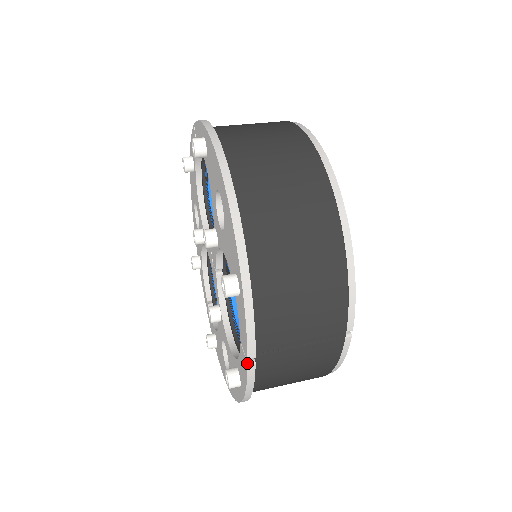
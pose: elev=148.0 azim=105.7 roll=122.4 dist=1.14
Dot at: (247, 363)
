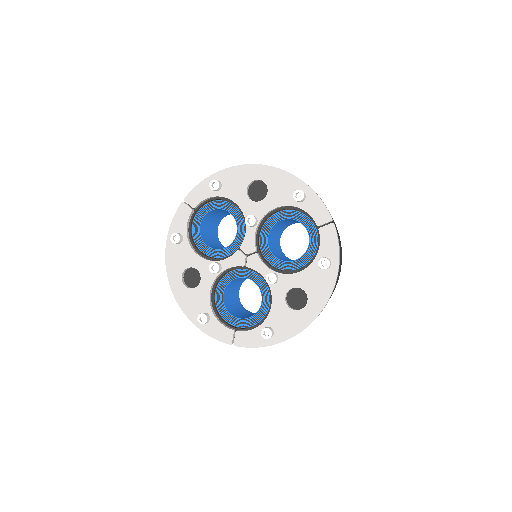
Dot at: (333, 223)
